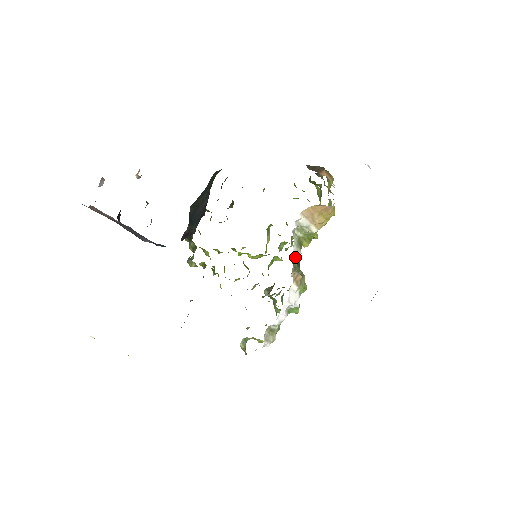
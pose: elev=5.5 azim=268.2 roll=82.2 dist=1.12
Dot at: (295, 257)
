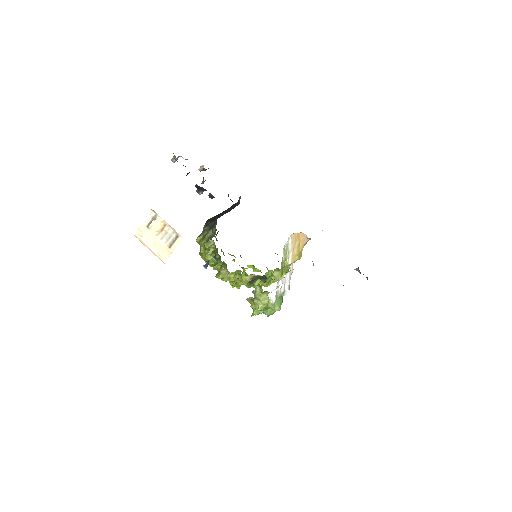
Dot at: occluded
